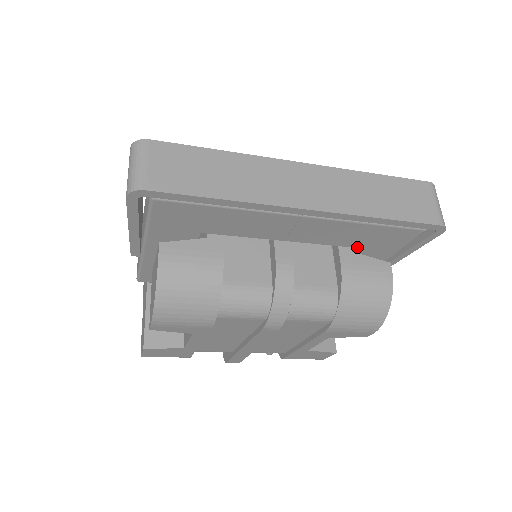
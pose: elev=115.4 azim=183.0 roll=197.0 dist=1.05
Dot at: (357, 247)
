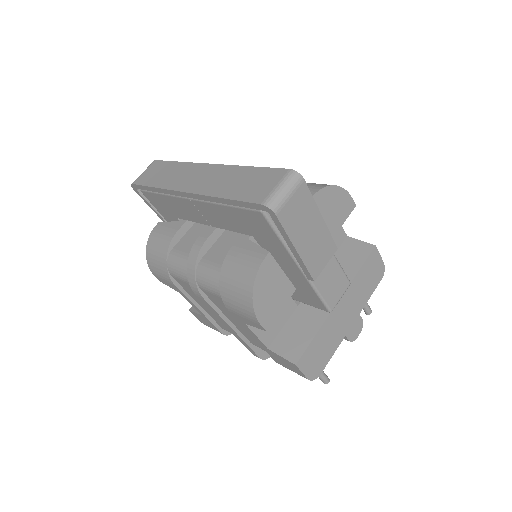
Dot at: (252, 235)
